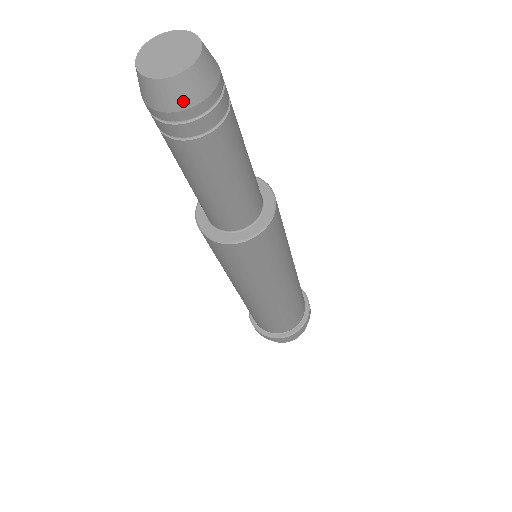
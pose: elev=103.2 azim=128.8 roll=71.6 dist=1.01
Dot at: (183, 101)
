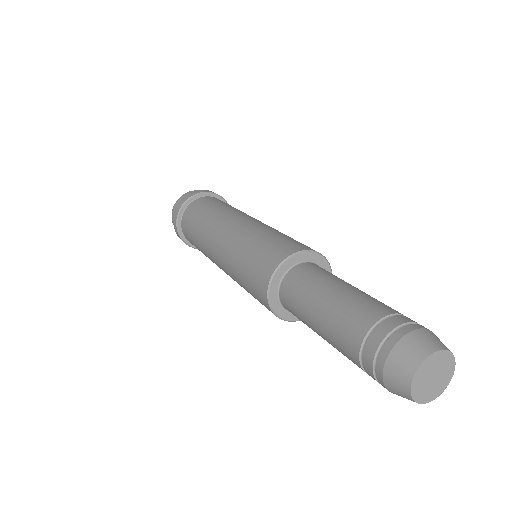
Dot at: occluded
